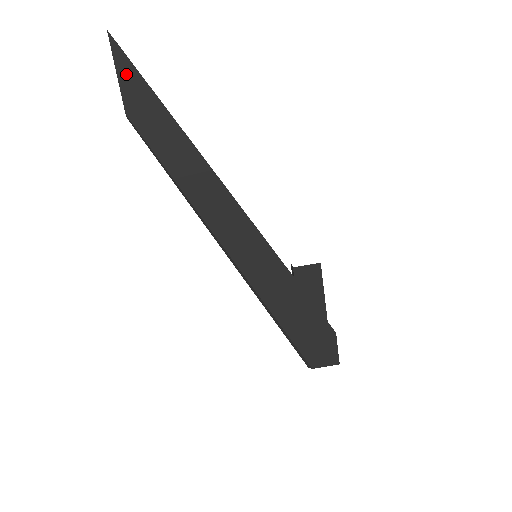
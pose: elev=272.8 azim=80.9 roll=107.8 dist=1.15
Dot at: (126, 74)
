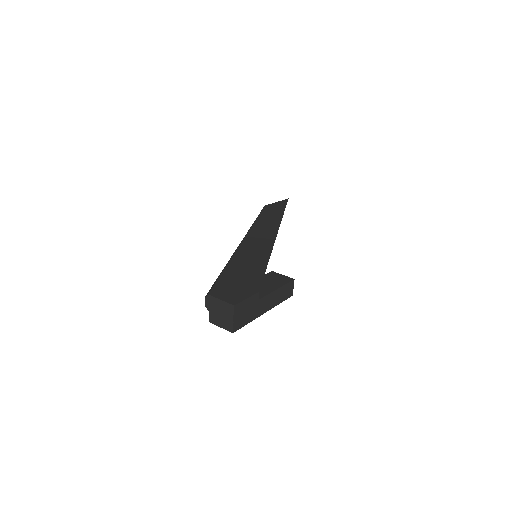
Dot at: (280, 203)
